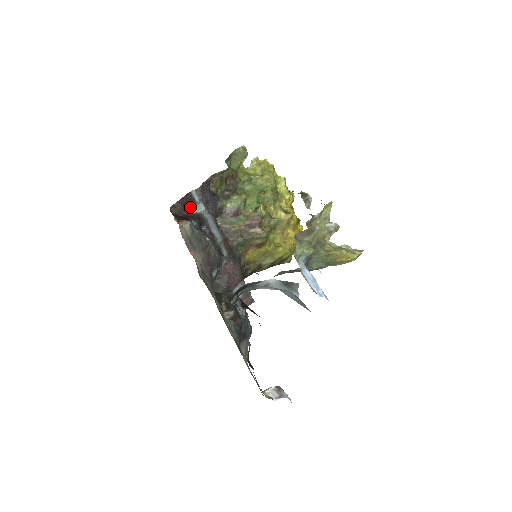
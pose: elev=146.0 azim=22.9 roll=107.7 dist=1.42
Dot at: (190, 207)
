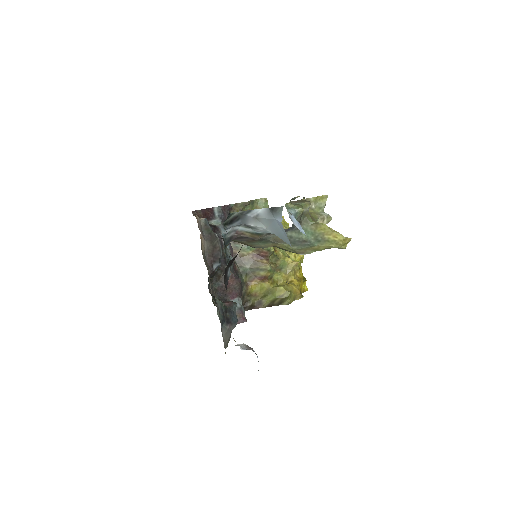
Dot at: (209, 219)
